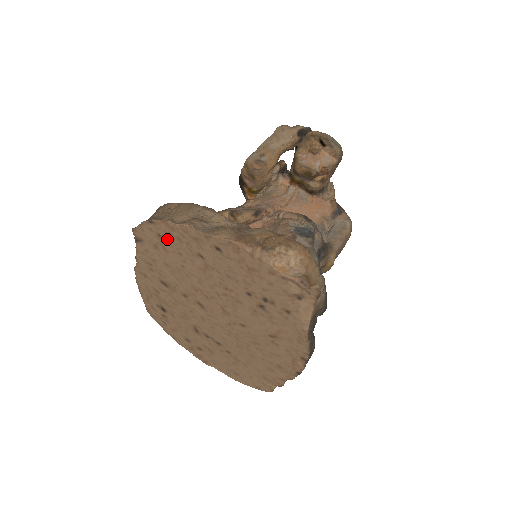
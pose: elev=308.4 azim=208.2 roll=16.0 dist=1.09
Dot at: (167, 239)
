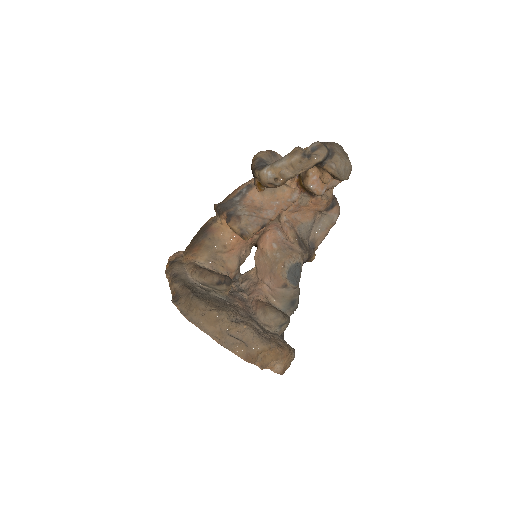
Dot at: occluded
